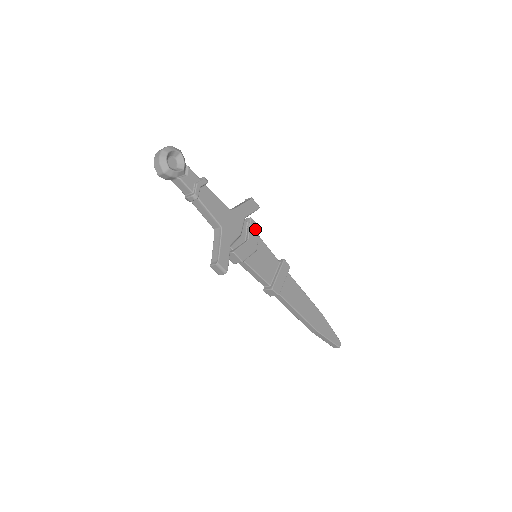
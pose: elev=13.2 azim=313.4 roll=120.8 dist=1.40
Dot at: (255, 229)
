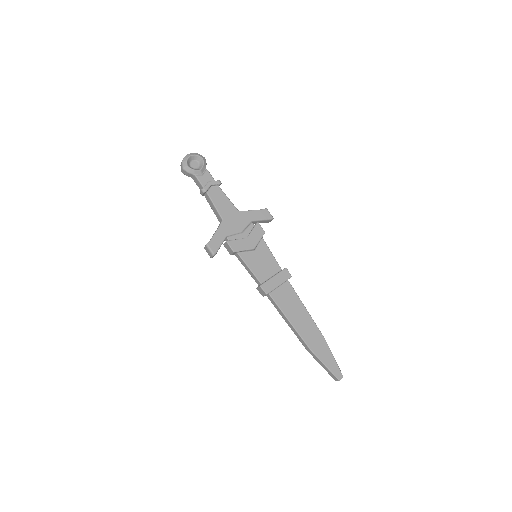
Dot at: (259, 232)
